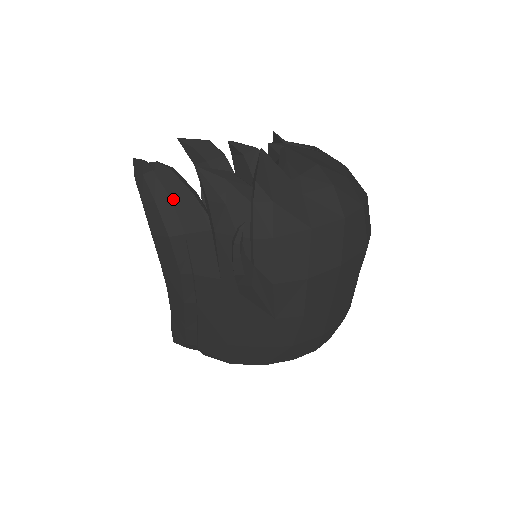
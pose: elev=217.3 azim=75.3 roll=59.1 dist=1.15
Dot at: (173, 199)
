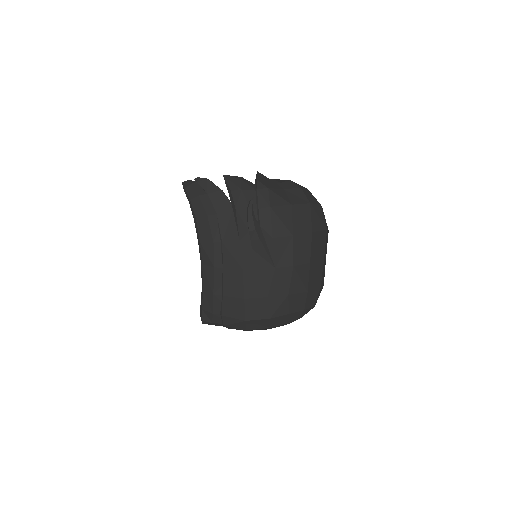
Dot at: (209, 195)
